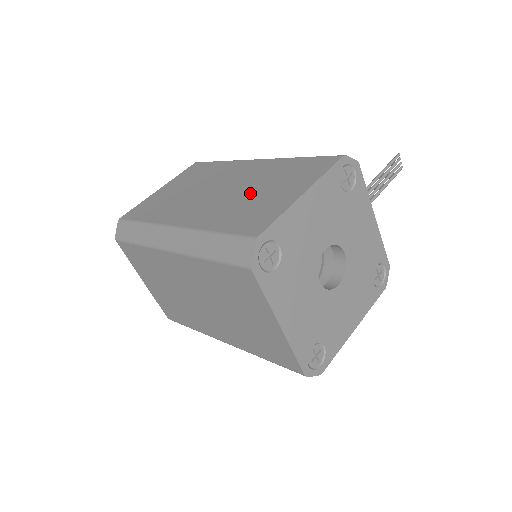
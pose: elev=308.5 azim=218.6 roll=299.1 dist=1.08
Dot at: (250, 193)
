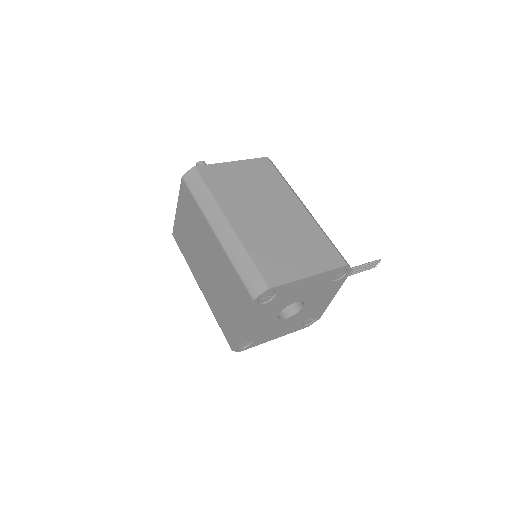
Dot at: (284, 240)
